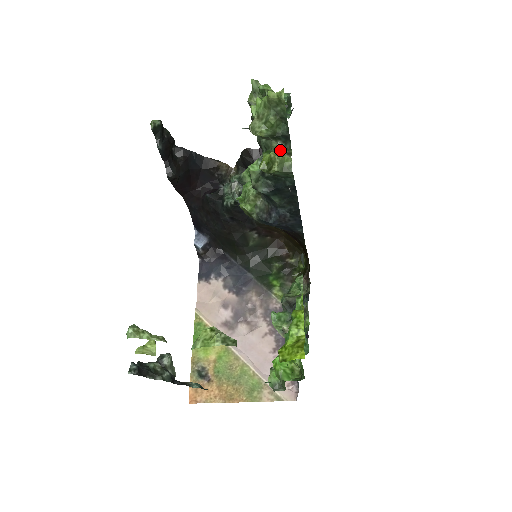
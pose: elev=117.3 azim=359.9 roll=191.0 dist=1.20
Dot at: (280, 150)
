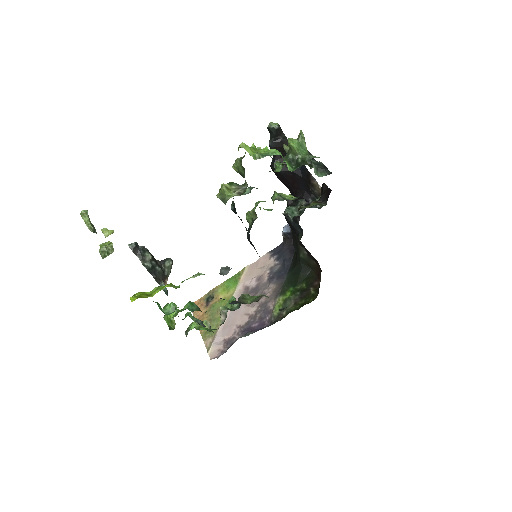
Dot at: (240, 187)
